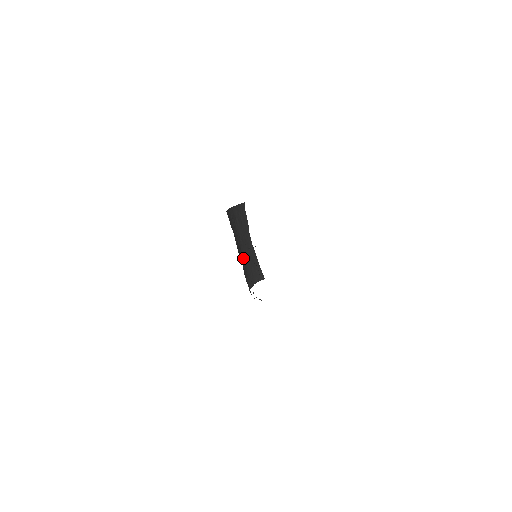
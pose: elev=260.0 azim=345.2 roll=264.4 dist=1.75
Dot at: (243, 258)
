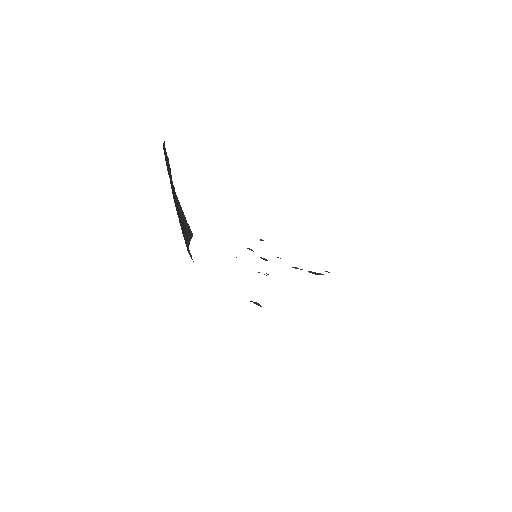
Dot at: (180, 225)
